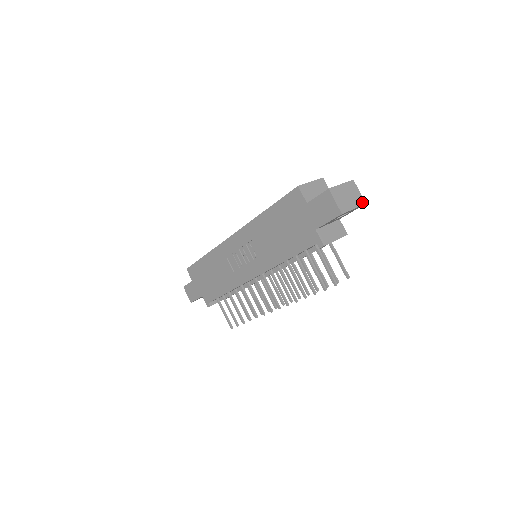
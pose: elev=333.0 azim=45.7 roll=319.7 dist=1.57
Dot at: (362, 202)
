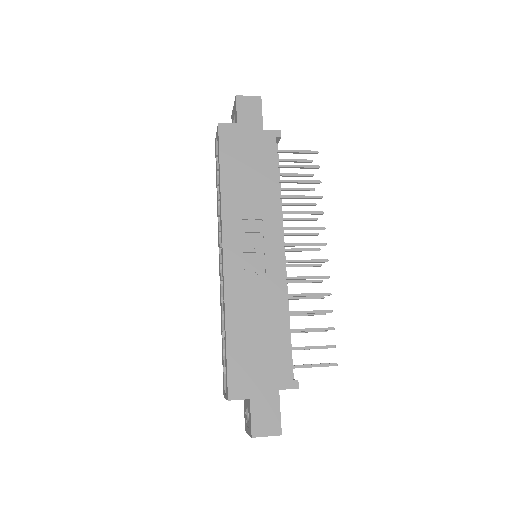
Dot at: occluded
